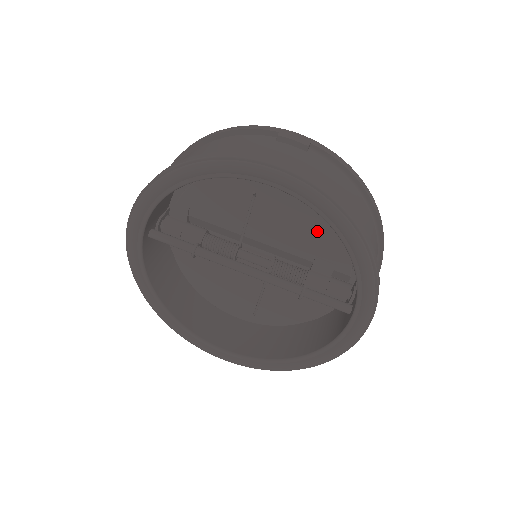
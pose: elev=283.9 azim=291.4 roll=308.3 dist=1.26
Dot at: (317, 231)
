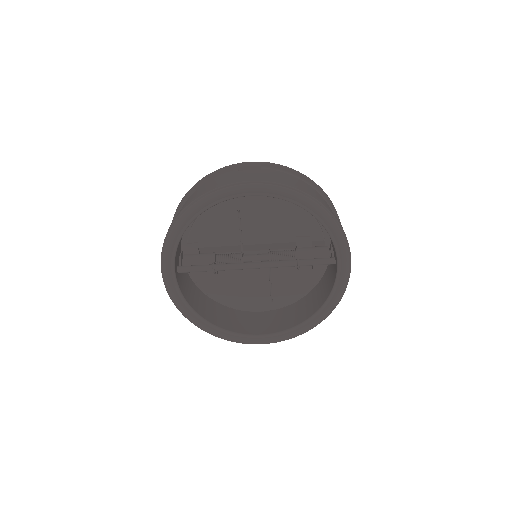
Dot at: (290, 218)
